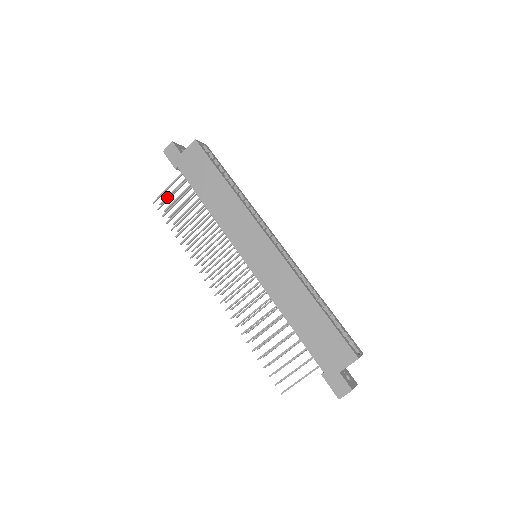
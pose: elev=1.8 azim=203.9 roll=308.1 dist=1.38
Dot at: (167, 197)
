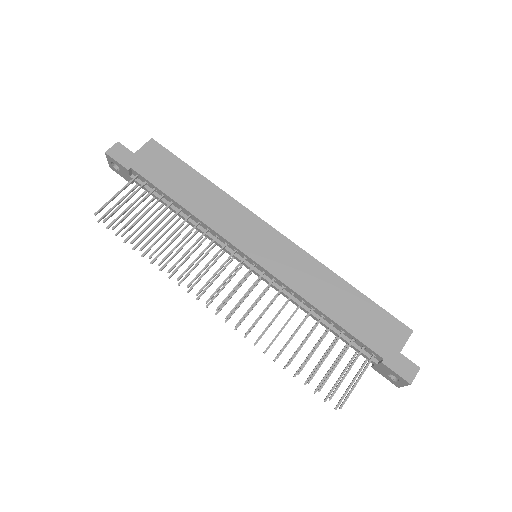
Dot at: (109, 211)
